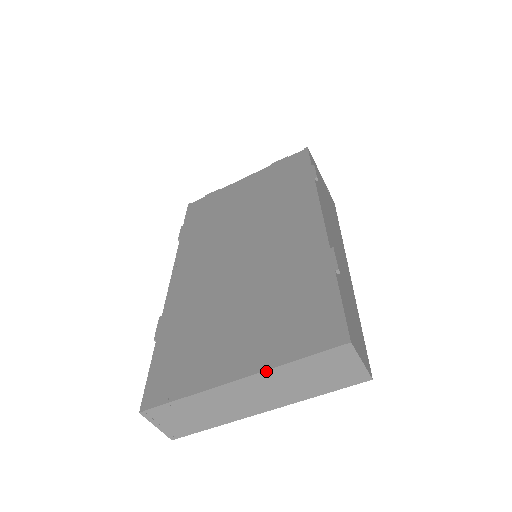
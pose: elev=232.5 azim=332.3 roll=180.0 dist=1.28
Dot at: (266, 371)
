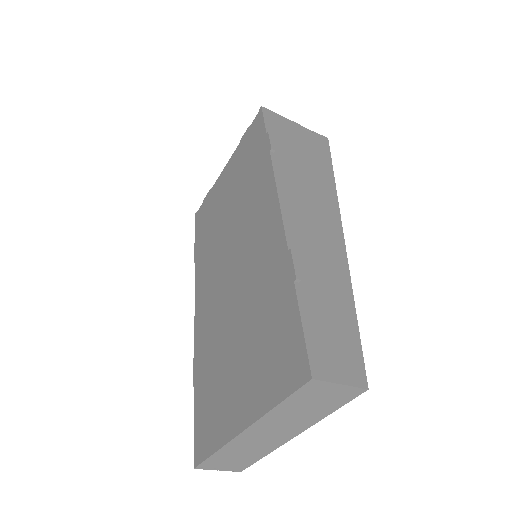
Dot at: (260, 419)
